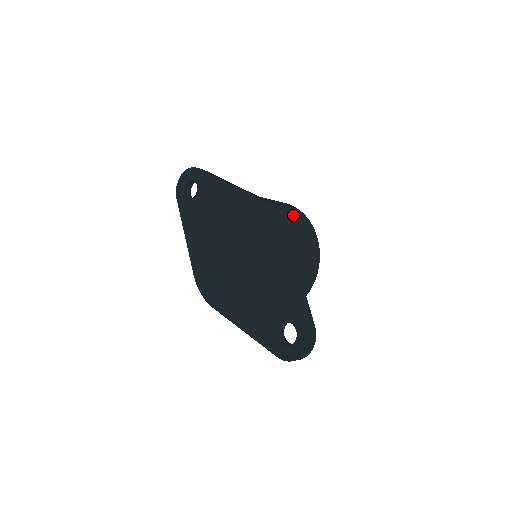
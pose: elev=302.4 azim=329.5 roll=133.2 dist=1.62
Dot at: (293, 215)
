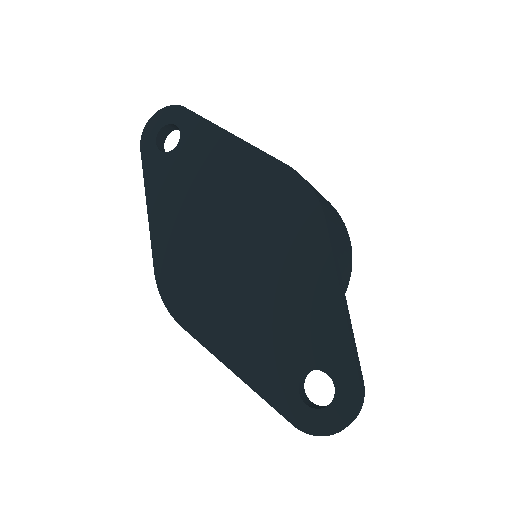
Dot at: (328, 204)
